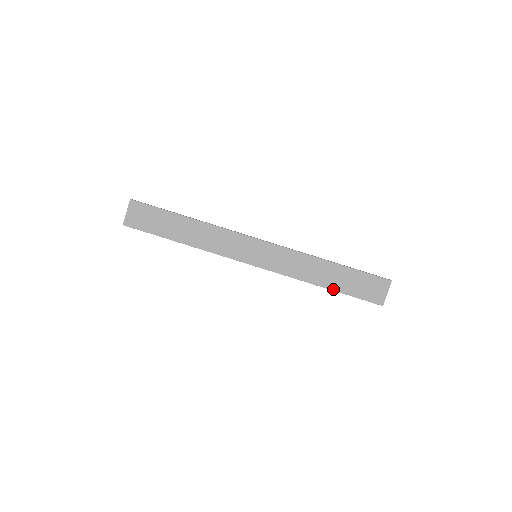
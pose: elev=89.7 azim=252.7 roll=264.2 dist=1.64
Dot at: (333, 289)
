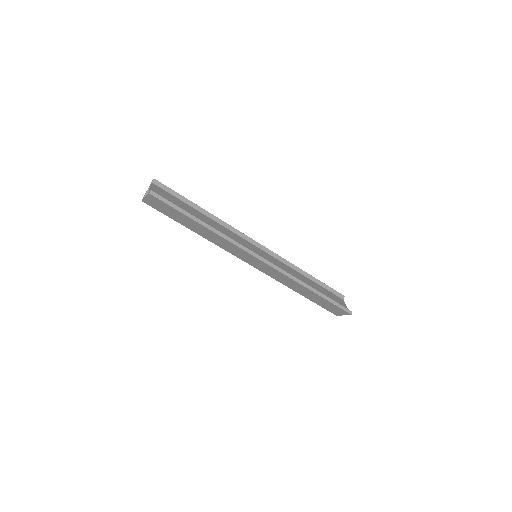
Dot at: (305, 297)
